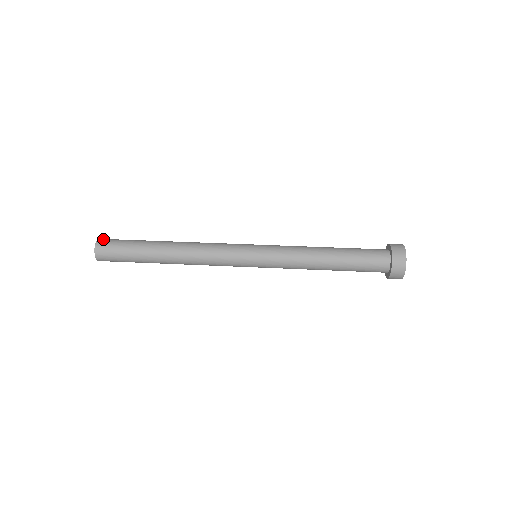
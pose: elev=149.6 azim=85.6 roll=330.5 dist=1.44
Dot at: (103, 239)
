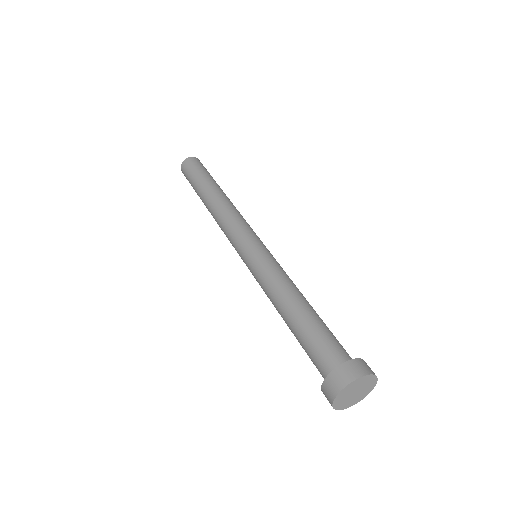
Dot at: (193, 159)
